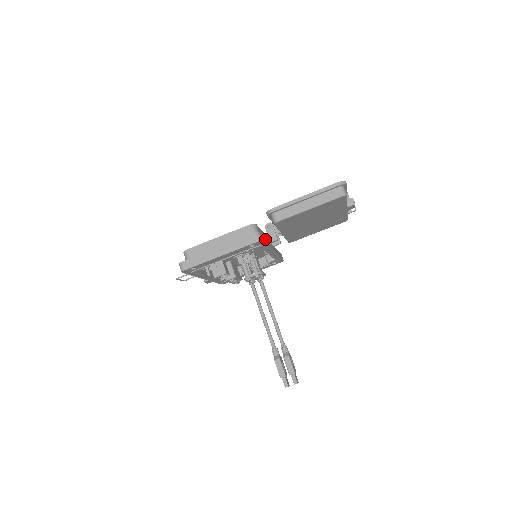
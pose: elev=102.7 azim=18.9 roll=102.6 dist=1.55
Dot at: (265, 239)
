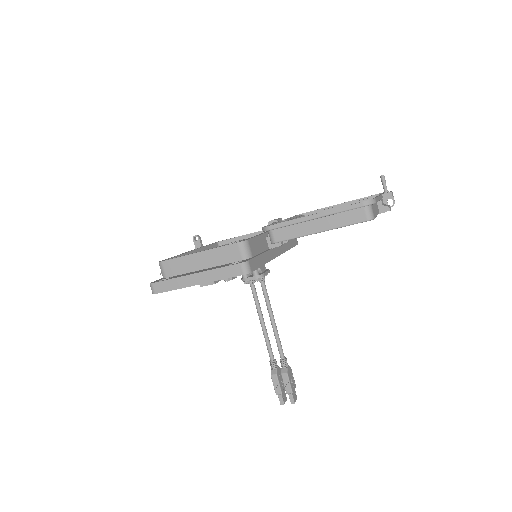
Dot at: (260, 257)
